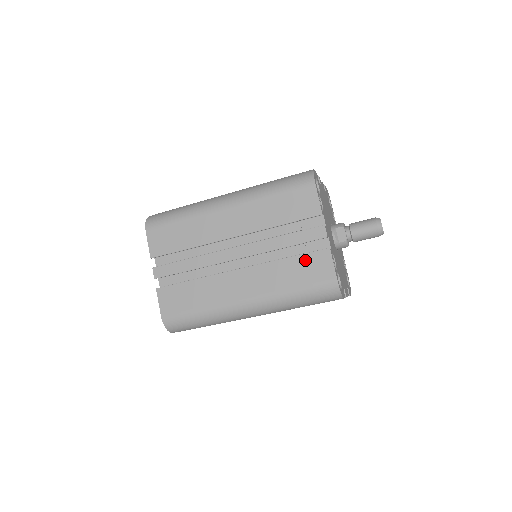
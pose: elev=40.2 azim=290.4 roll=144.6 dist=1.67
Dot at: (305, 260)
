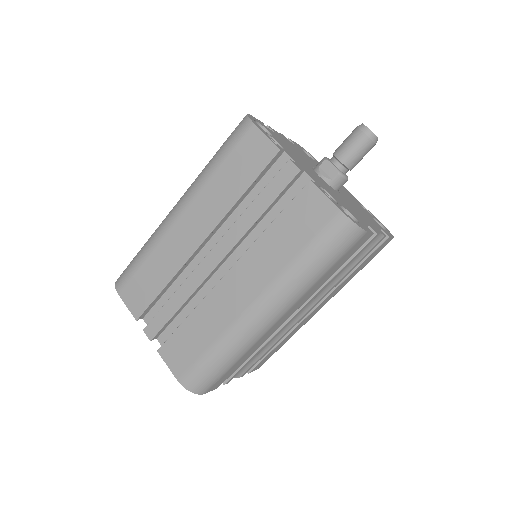
Dot at: (291, 213)
